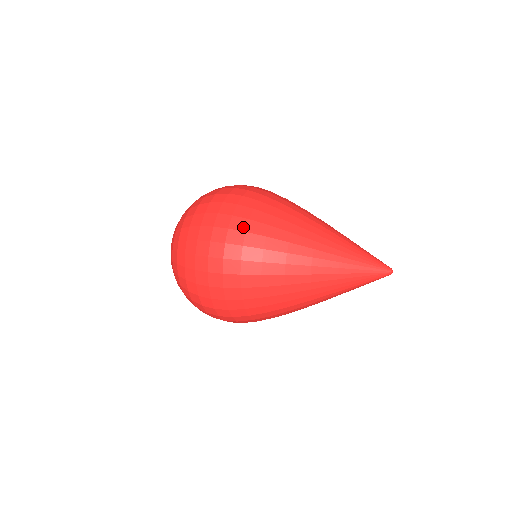
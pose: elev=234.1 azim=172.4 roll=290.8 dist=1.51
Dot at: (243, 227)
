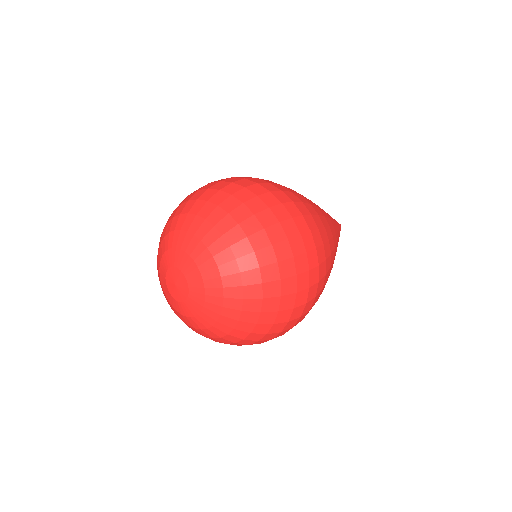
Dot at: (322, 286)
